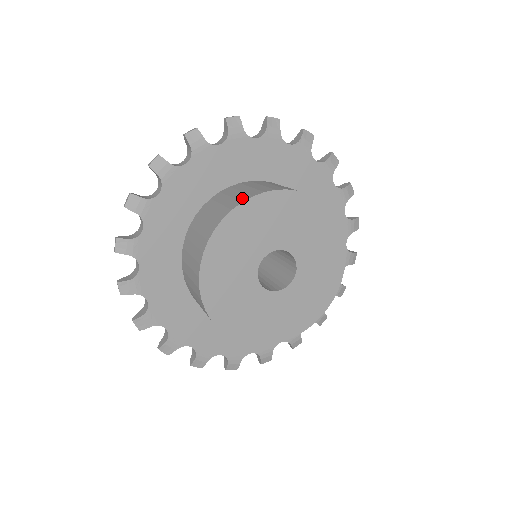
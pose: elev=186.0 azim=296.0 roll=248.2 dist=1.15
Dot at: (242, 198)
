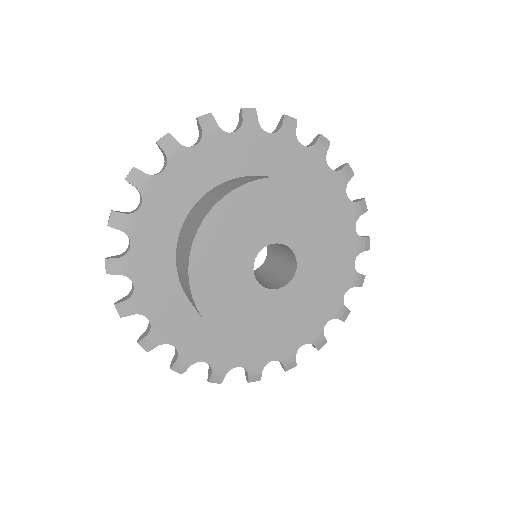
Dot at: (247, 181)
